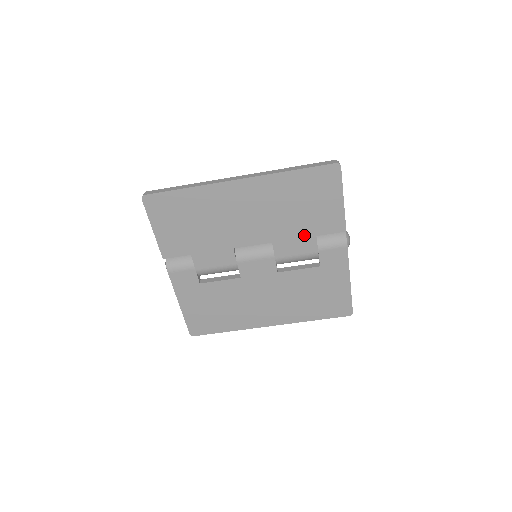
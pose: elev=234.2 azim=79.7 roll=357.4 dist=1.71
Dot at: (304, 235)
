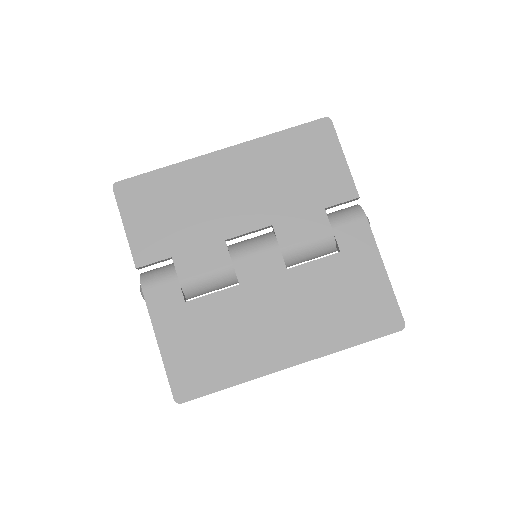
Dot at: (310, 209)
